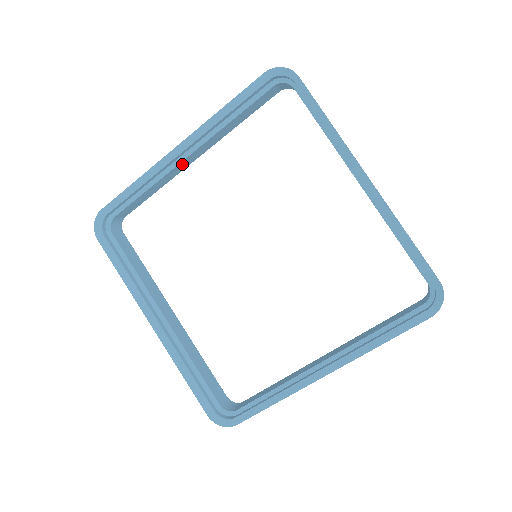
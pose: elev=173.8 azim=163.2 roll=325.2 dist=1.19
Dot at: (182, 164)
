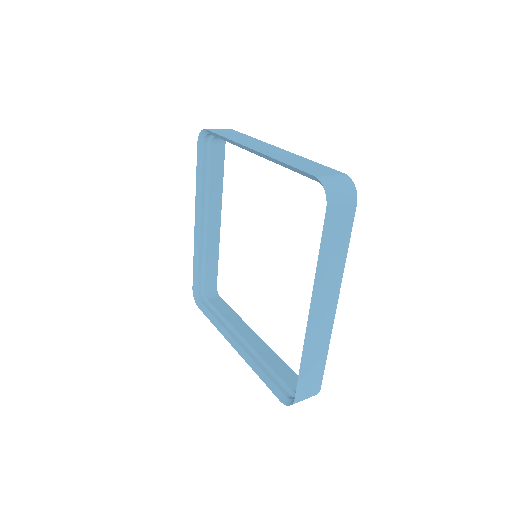
Dot at: (211, 230)
